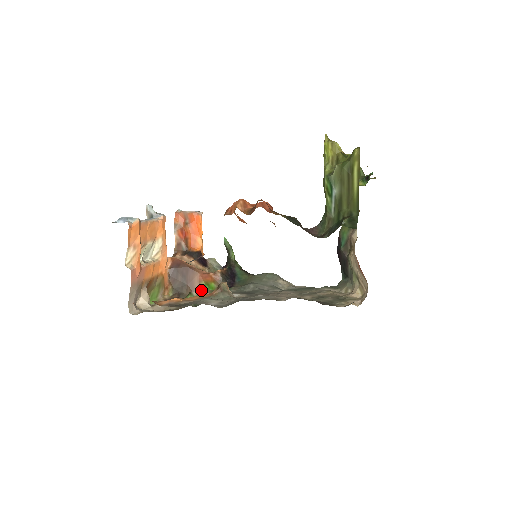
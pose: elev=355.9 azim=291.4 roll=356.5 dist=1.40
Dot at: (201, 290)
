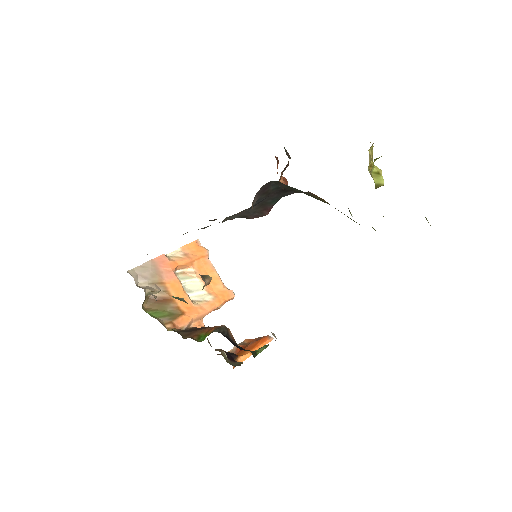
Dot at: (195, 337)
